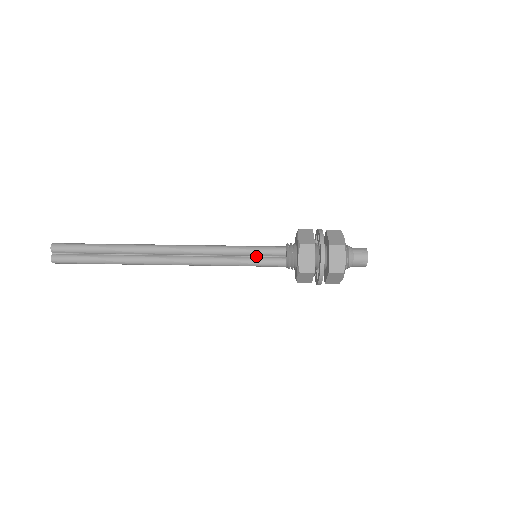
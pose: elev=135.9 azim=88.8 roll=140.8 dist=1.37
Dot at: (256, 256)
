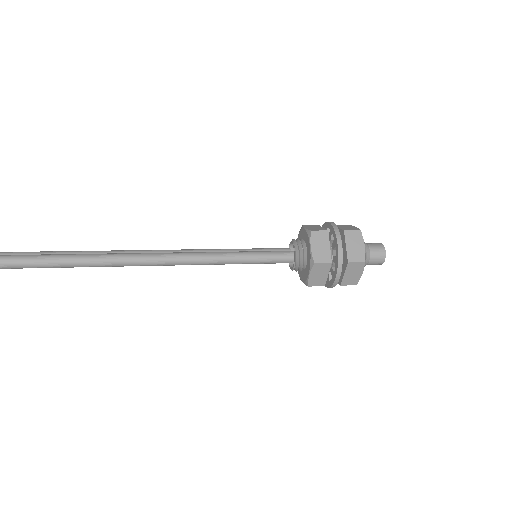
Dot at: occluded
